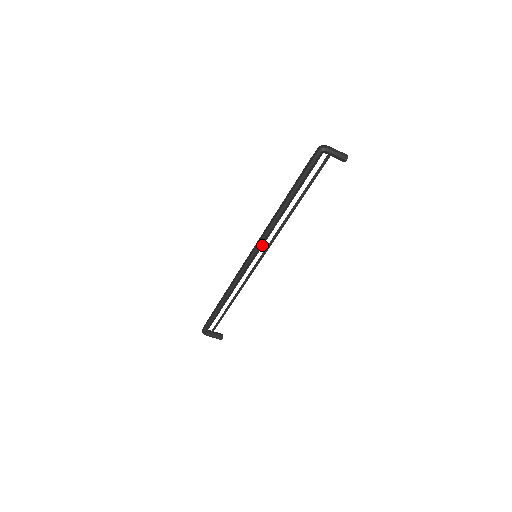
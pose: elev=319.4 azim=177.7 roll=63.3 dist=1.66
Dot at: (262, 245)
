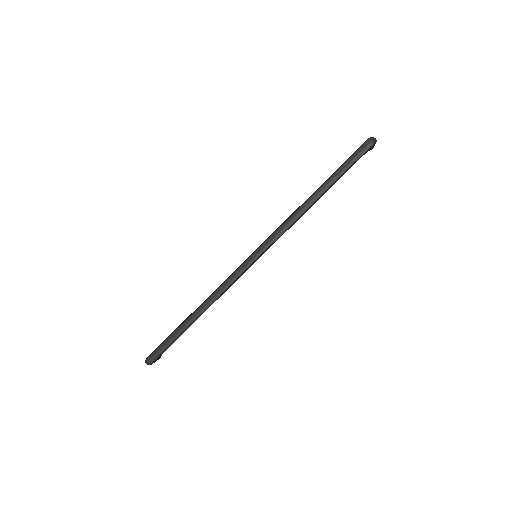
Dot at: (272, 244)
